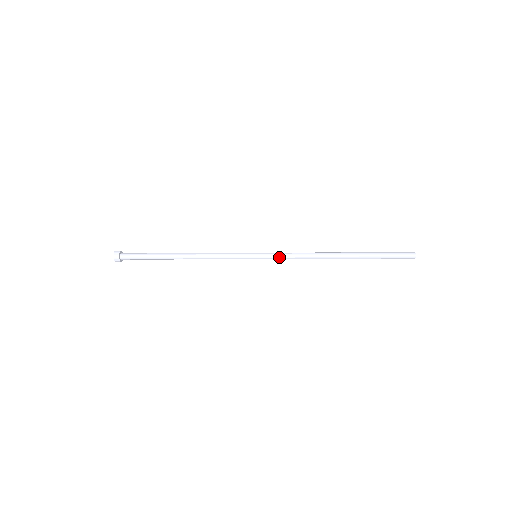
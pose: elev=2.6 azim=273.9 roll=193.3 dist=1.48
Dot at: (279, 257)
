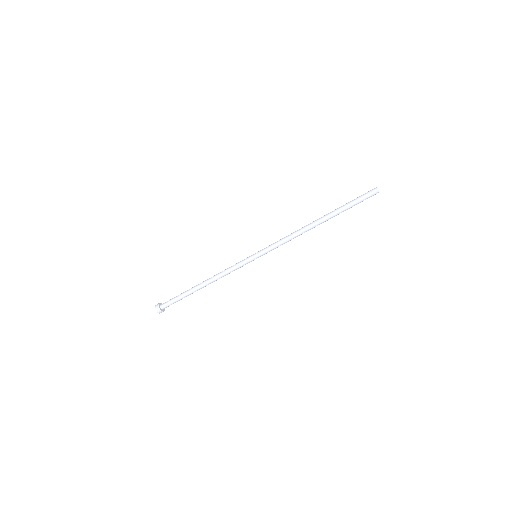
Dot at: (272, 244)
